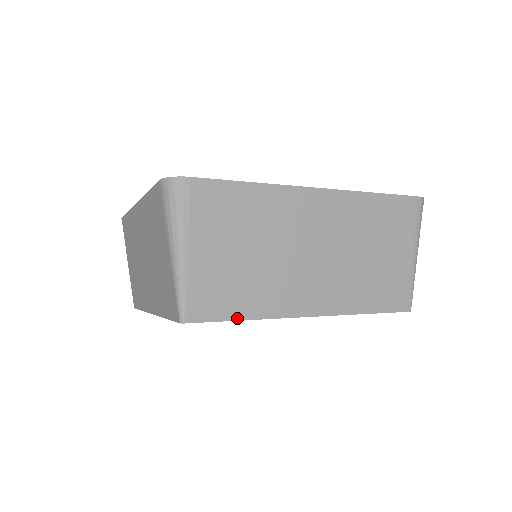
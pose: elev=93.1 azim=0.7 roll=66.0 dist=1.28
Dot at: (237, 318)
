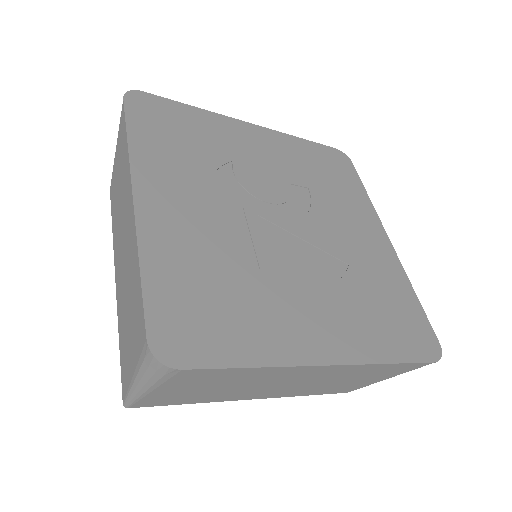
Dot at: occluded
